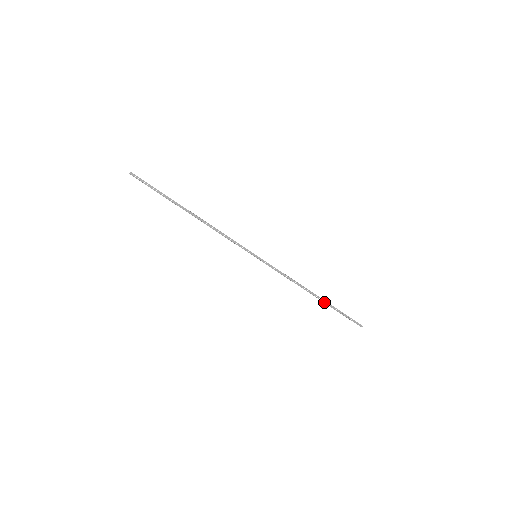
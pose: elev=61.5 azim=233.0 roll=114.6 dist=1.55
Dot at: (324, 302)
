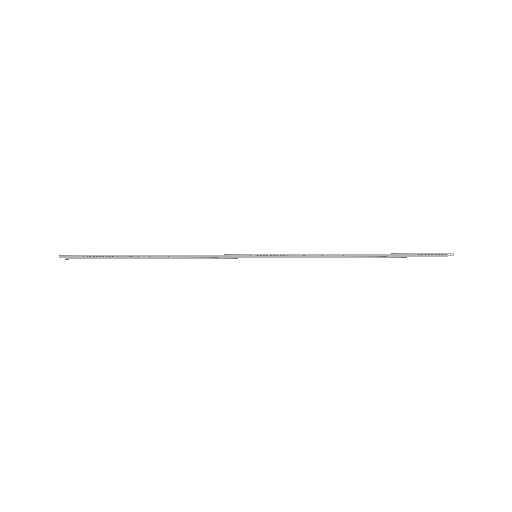
Dot at: (378, 256)
